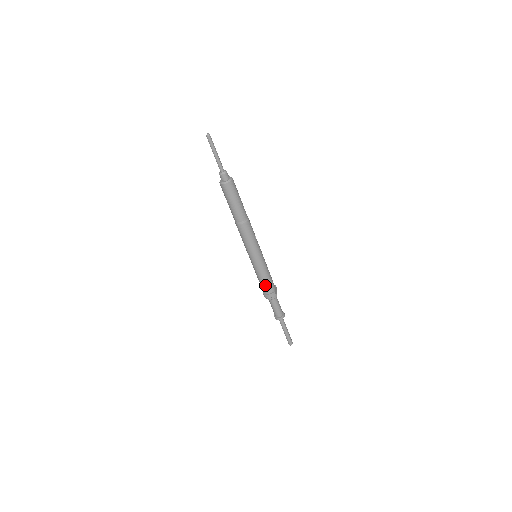
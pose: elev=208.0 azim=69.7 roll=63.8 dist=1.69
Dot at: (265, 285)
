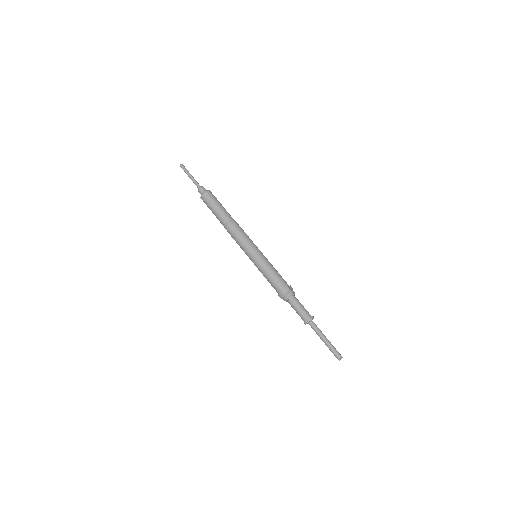
Dot at: (274, 282)
